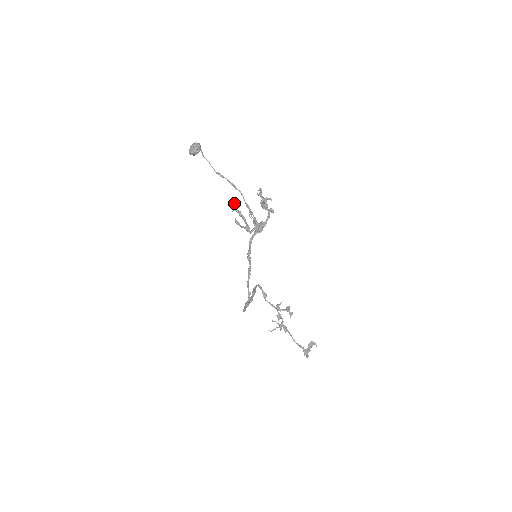
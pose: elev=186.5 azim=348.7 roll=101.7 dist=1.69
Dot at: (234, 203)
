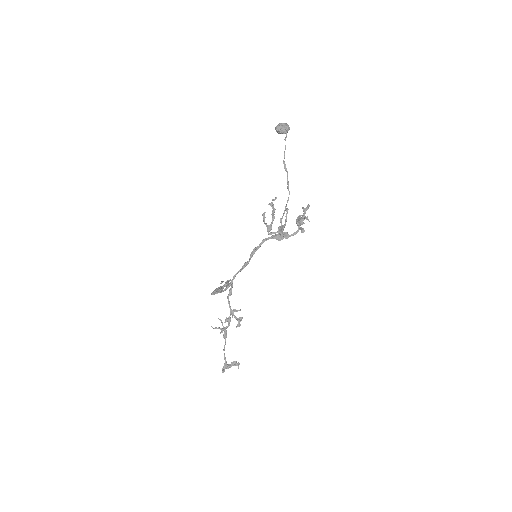
Dot at: occluded
